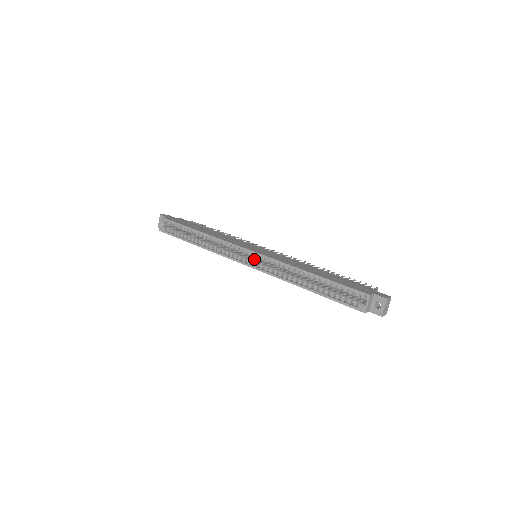
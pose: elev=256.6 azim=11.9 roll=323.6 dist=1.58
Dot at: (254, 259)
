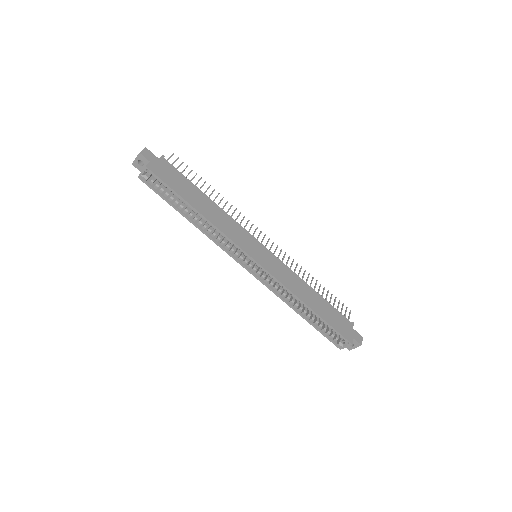
Dot at: occluded
